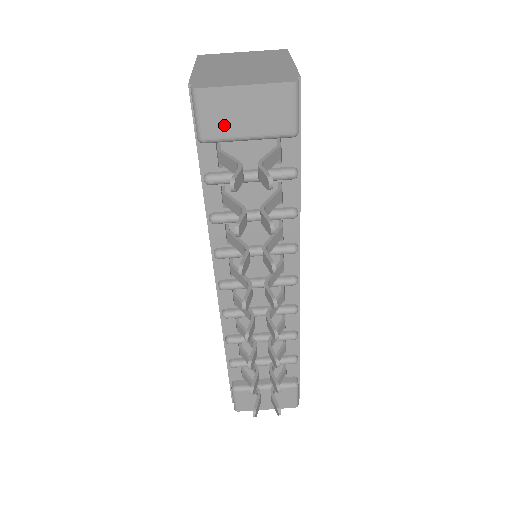
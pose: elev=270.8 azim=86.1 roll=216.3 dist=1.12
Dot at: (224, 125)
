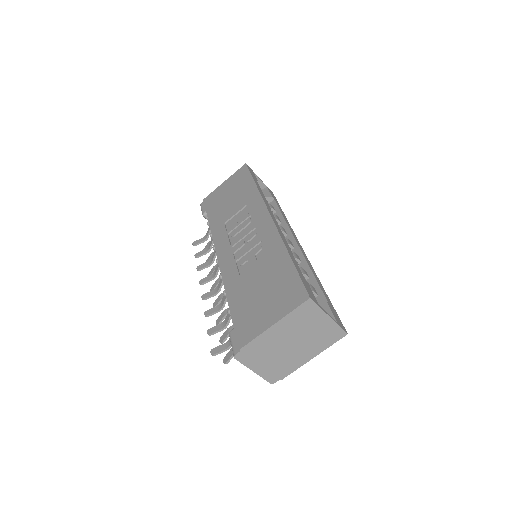
Dot at: occluded
